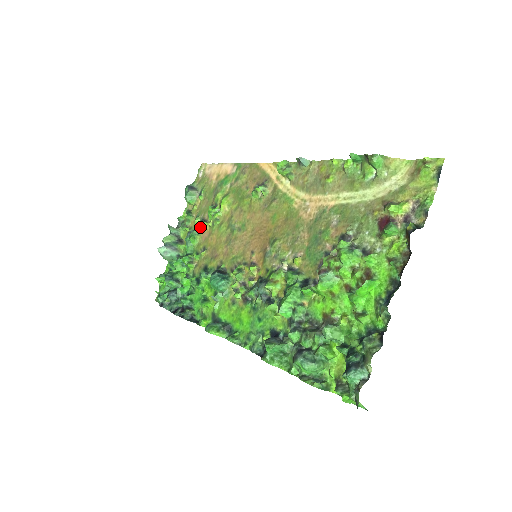
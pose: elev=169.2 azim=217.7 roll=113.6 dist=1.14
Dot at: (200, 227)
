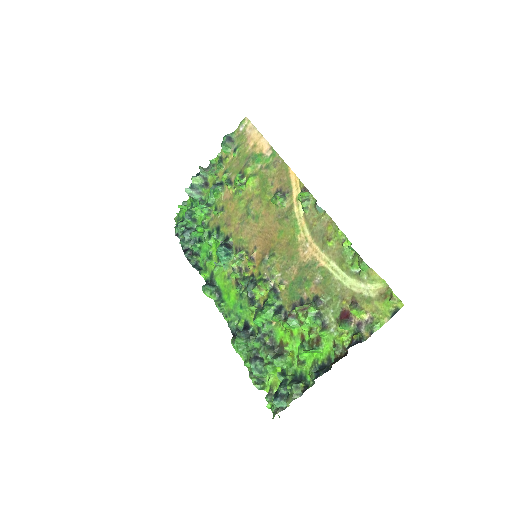
Dot at: (225, 184)
